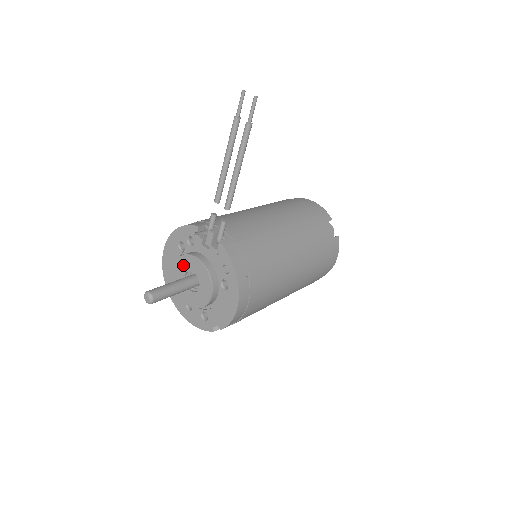
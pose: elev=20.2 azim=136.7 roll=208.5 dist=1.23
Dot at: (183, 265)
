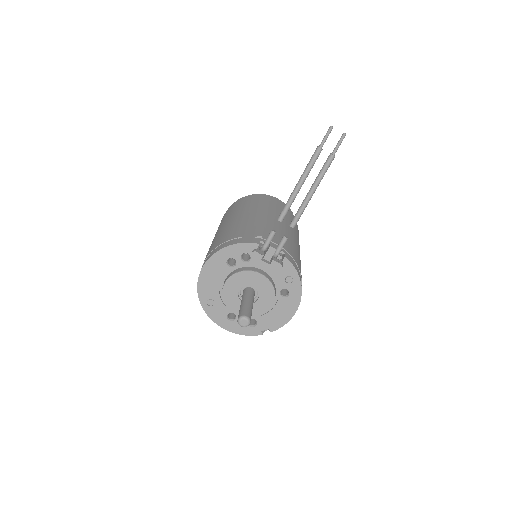
Dot at: (239, 281)
